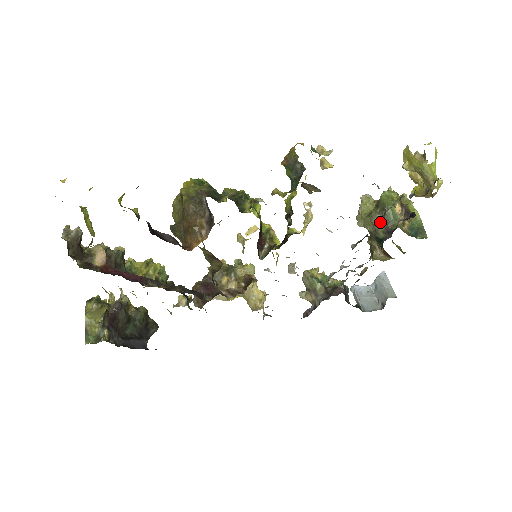
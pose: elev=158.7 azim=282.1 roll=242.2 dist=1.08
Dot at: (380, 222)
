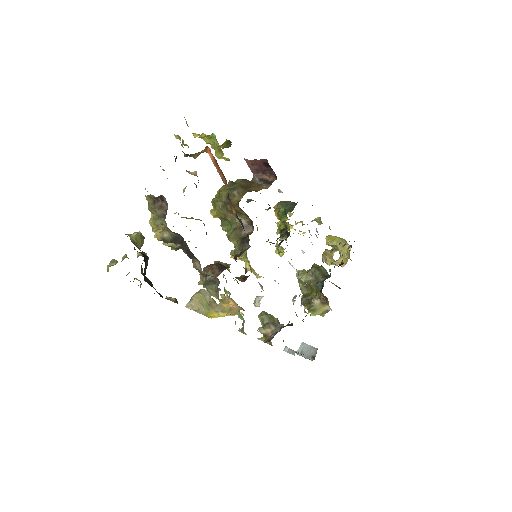
Dot at: (319, 273)
